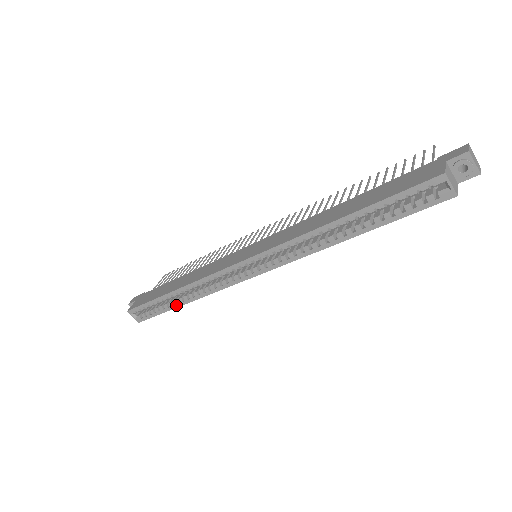
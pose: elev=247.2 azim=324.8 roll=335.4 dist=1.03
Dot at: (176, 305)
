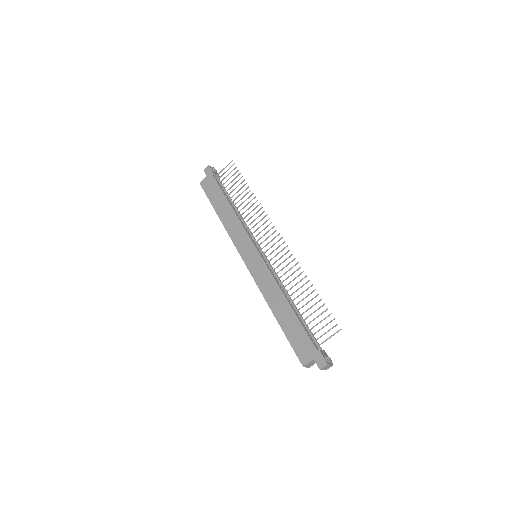
Dot at: occluded
